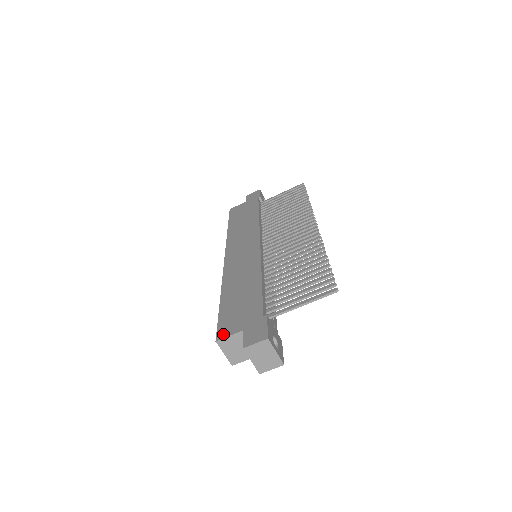
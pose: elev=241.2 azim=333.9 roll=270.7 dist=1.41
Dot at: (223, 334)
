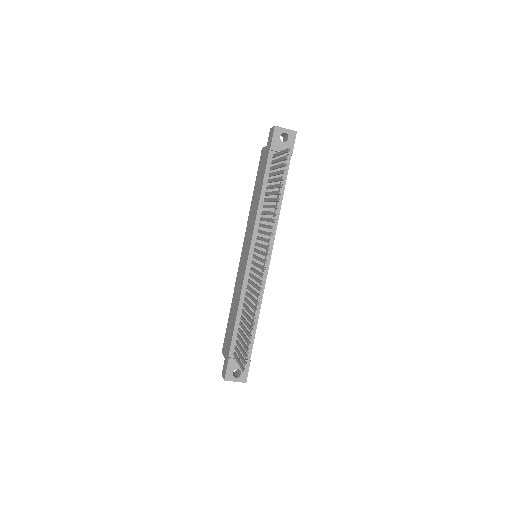
Dot at: (223, 350)
